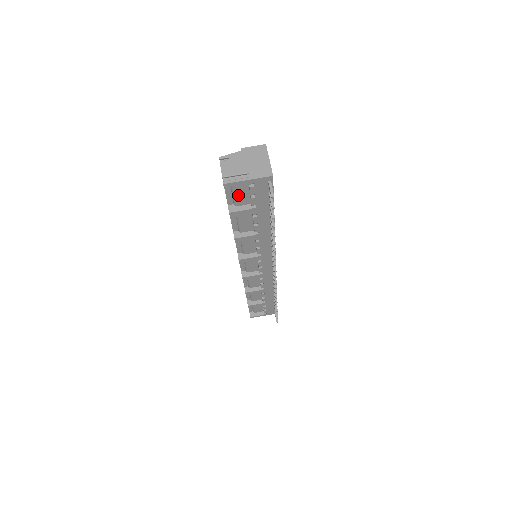
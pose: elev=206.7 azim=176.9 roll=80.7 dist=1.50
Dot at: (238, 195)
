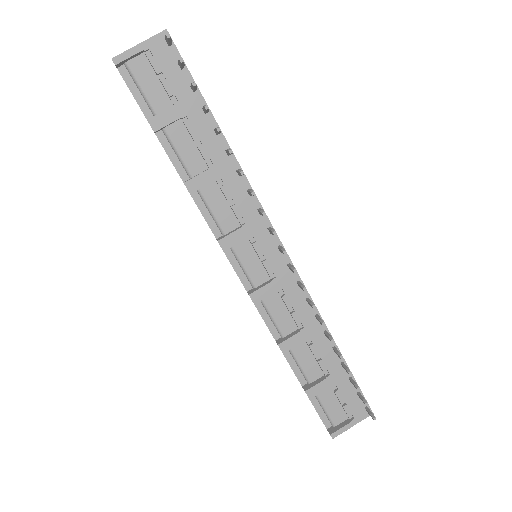
Dot at: (148, 91)
